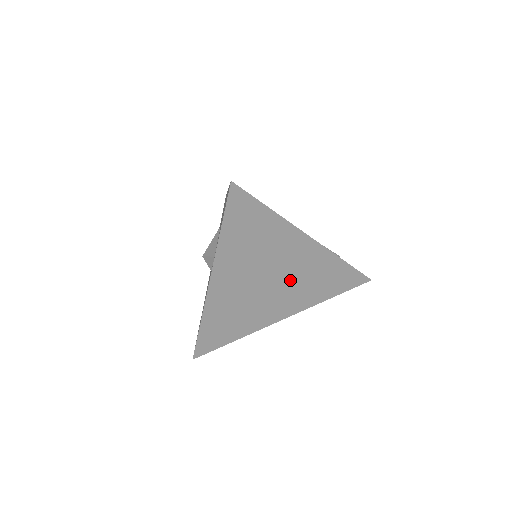
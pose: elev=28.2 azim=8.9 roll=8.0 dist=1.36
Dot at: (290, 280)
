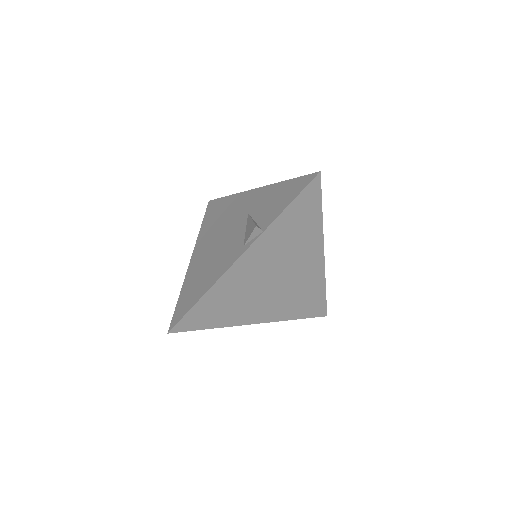
Dot at: (288, 286)
